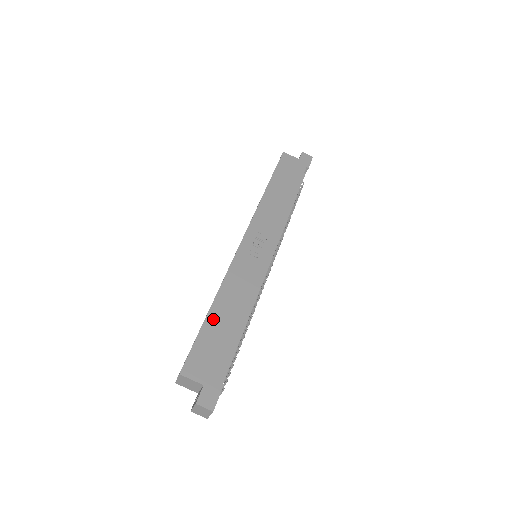
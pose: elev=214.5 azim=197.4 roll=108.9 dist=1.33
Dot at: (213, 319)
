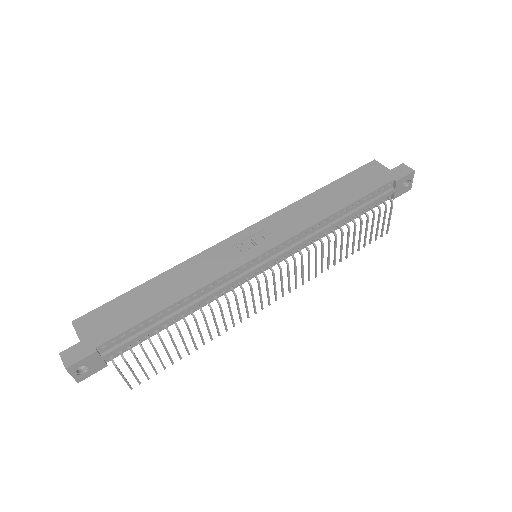
Dot at: (143, 290)
